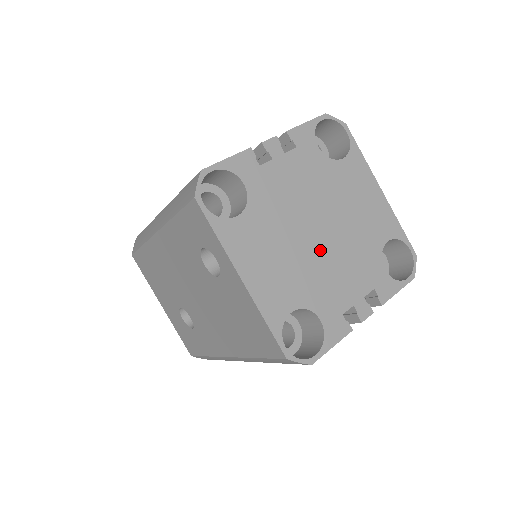
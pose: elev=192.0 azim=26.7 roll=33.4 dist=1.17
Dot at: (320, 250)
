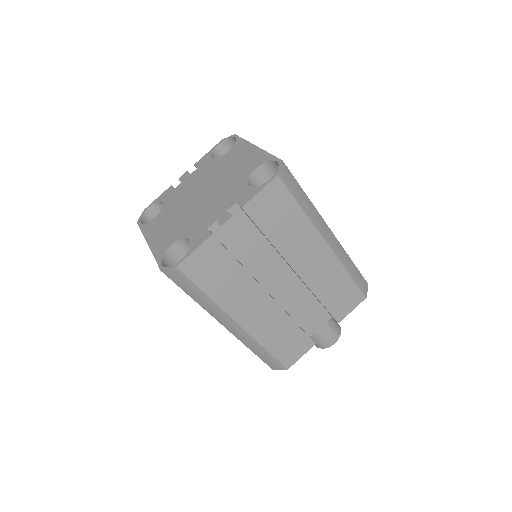
Dot at: (200, 204)
